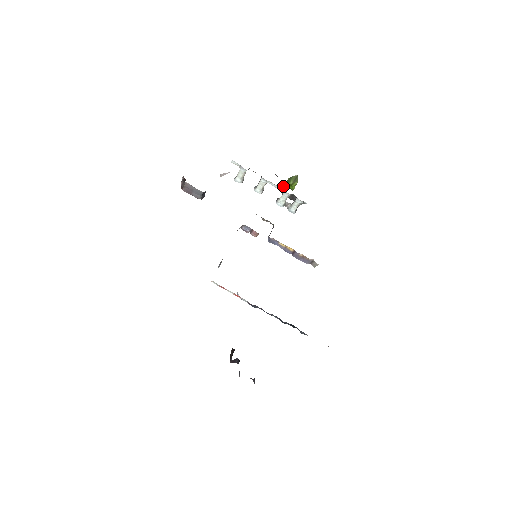
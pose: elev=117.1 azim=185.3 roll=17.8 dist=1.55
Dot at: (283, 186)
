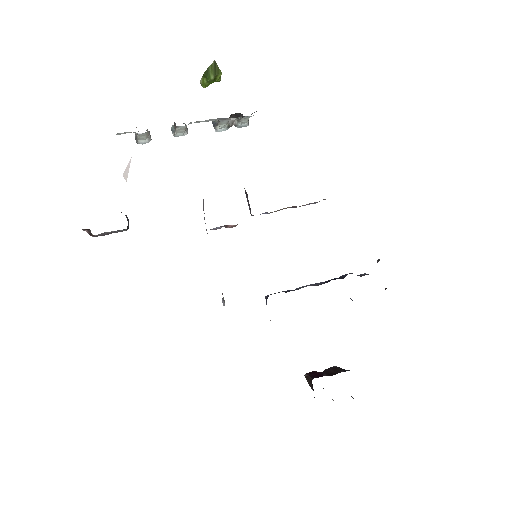
Dot at: occluded
